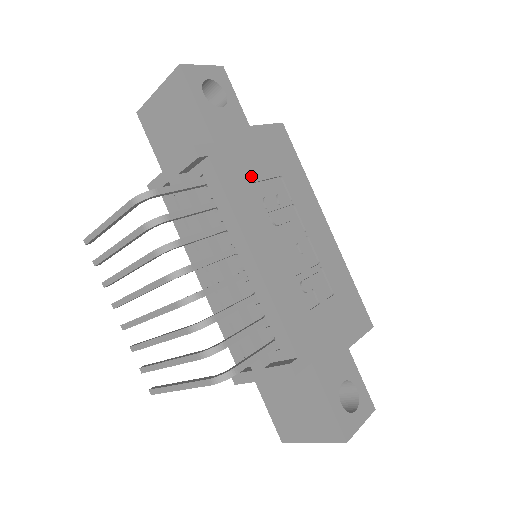
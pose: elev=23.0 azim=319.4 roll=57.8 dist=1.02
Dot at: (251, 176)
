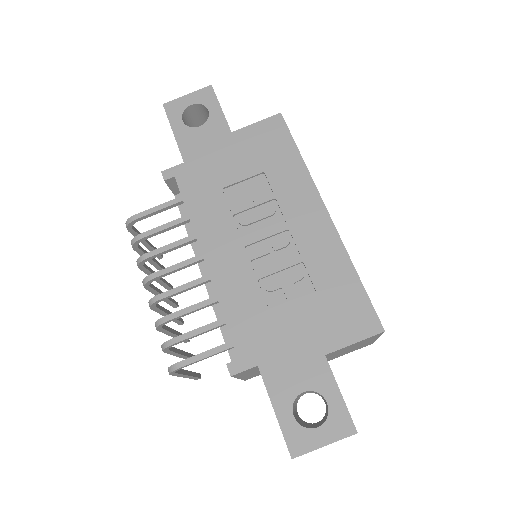
Dot at: (221, 183)
